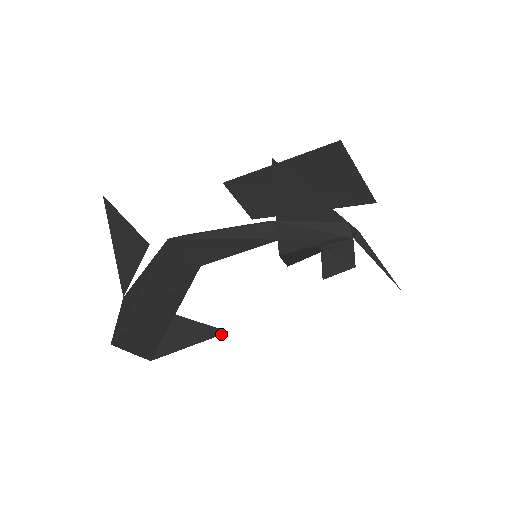
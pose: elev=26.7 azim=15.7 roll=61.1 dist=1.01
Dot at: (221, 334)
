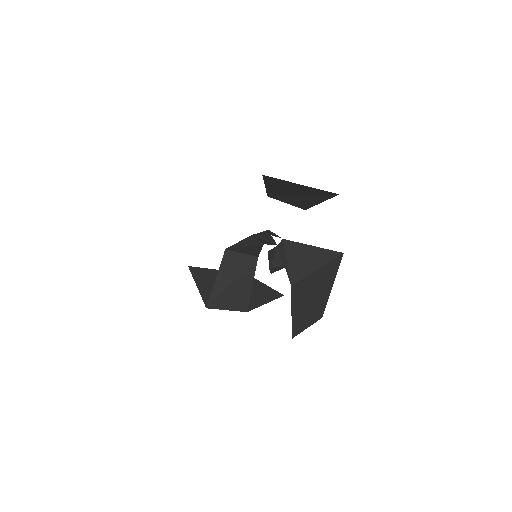
Dot at: occluded
